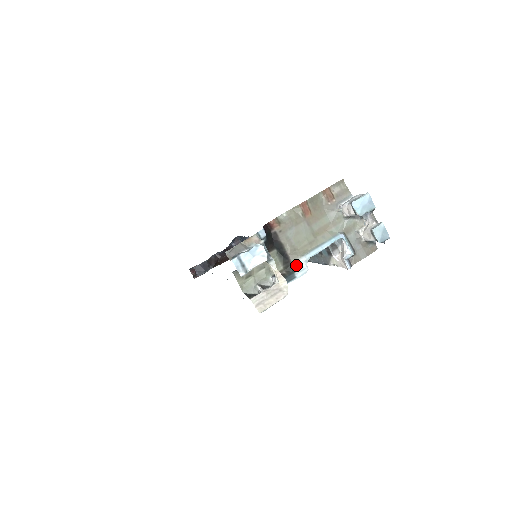
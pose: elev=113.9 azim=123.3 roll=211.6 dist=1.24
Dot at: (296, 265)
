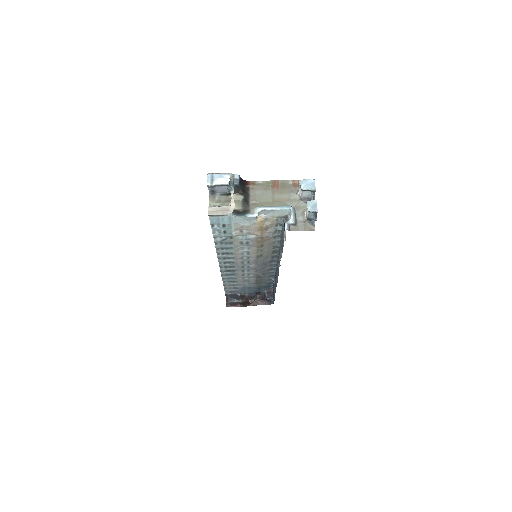
Dot at: (251, 211)
